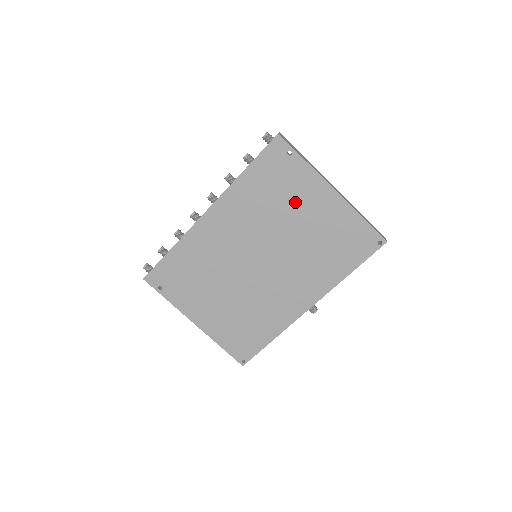
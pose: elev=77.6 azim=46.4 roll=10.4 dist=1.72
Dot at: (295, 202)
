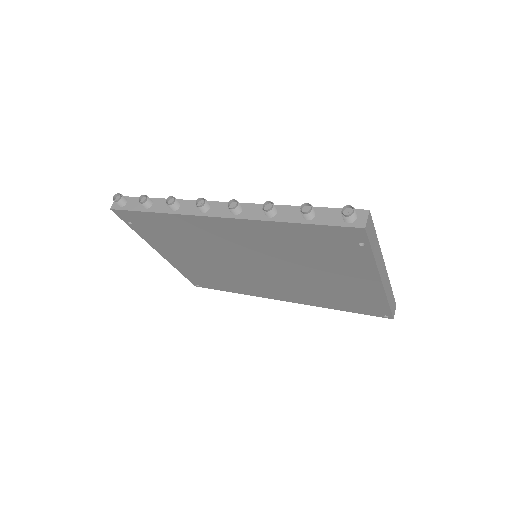
Dot at: (331, 265)
